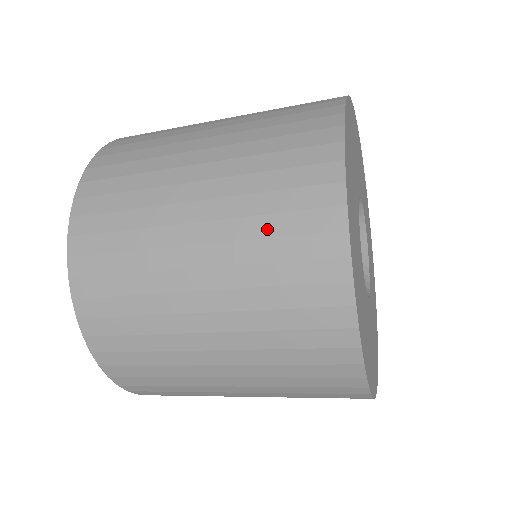
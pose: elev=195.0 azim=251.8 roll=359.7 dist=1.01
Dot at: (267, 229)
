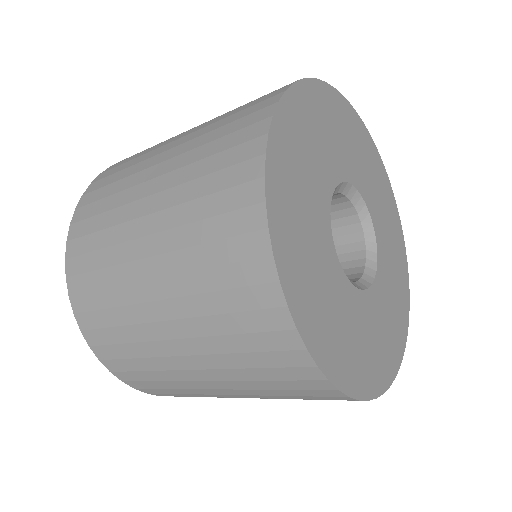
Dot at: (239, 107)
